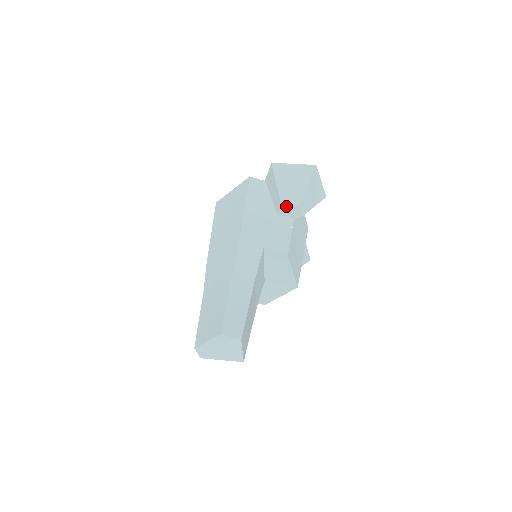
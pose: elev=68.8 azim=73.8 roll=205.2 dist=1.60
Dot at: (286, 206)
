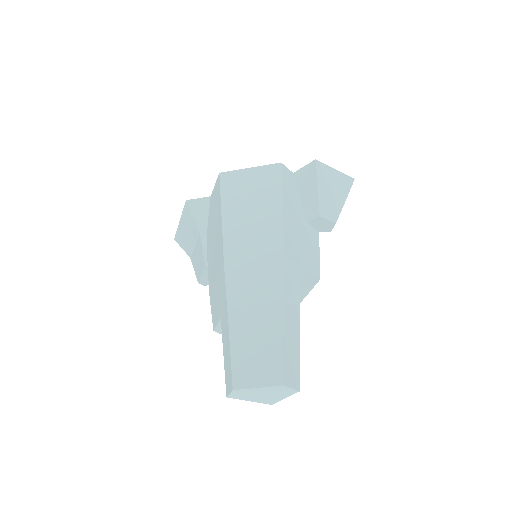
Dot at: (323, 219)
